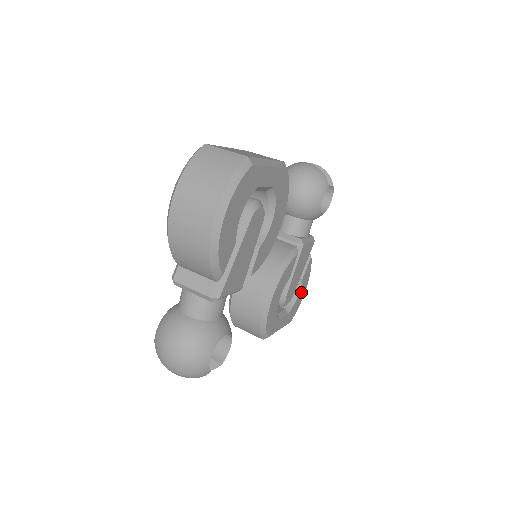
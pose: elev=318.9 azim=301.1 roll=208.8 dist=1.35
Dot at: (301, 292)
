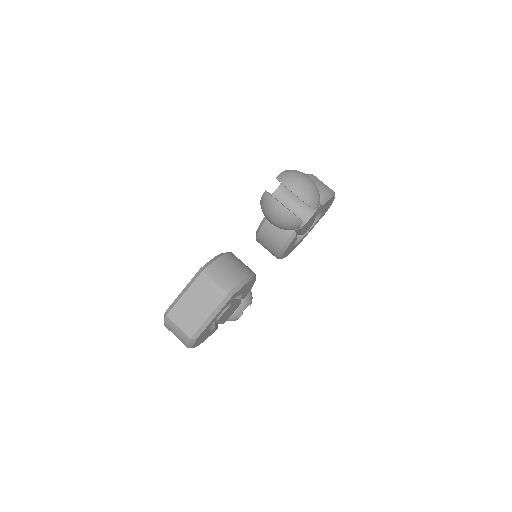
Dot at: (327, 206)
